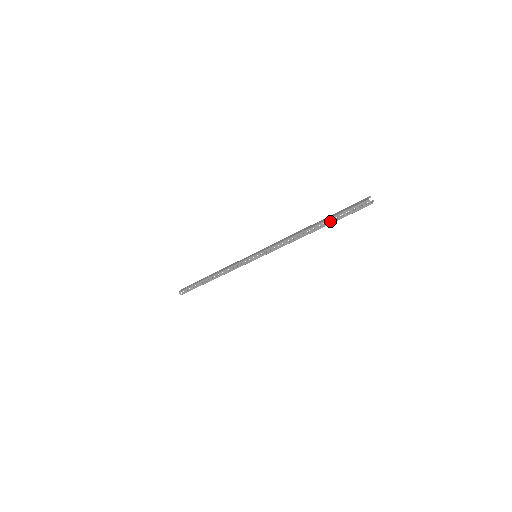
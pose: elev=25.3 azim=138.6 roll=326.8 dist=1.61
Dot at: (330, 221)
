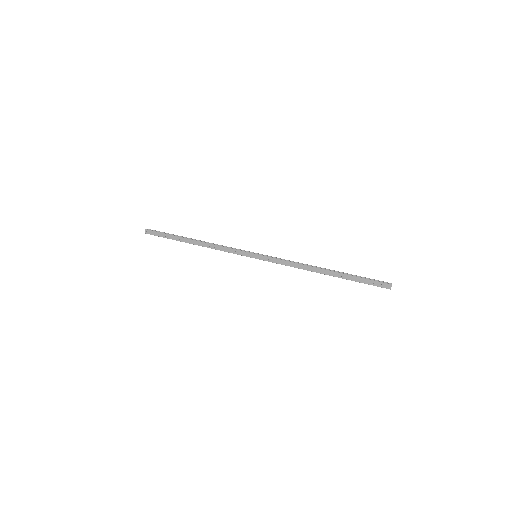
Dot at: (345, 273)
